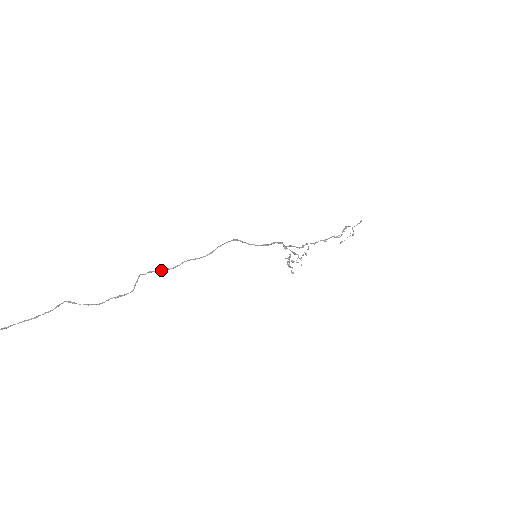
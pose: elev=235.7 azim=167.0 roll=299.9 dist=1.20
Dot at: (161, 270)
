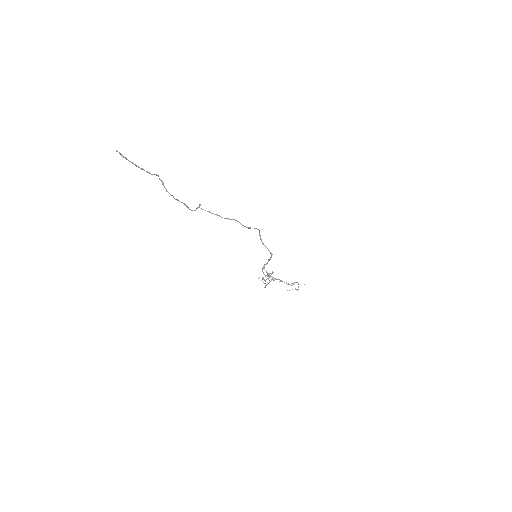
Dot at: (213, 213)
